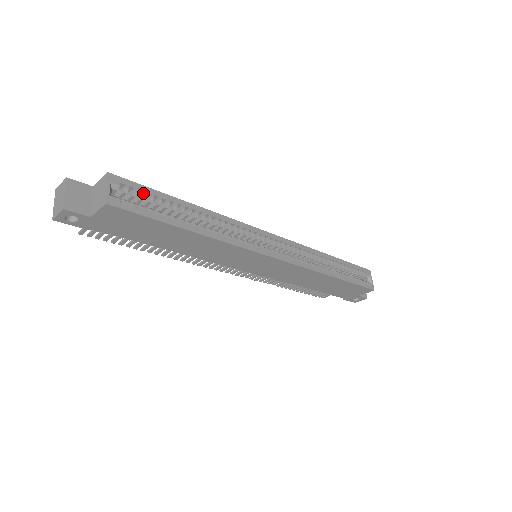
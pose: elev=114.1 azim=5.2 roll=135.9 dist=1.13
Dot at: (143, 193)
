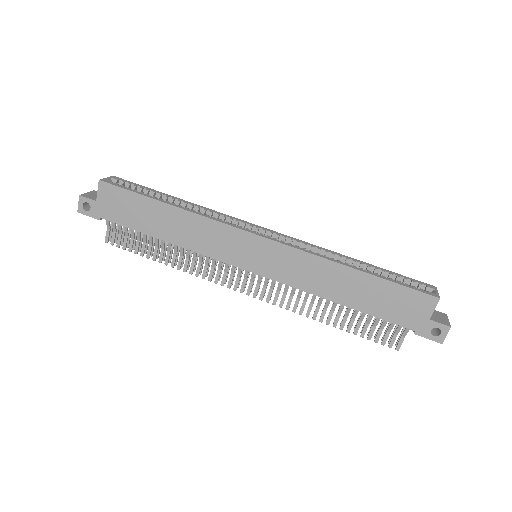
Dot at: (134, 185)
